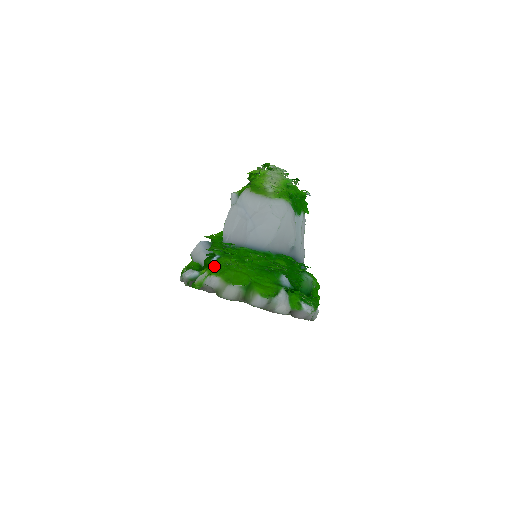
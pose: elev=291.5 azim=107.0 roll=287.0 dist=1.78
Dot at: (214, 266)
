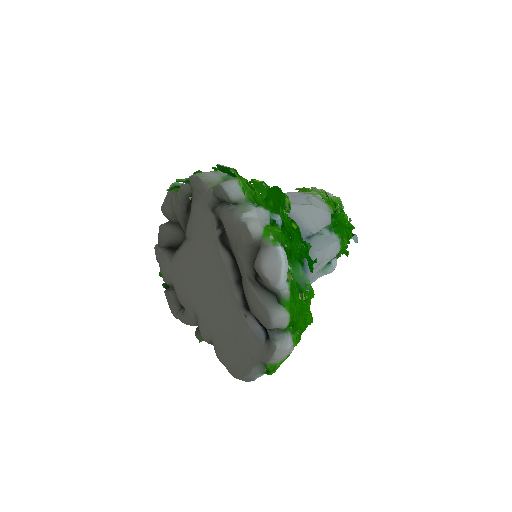
Dot at: occluded
